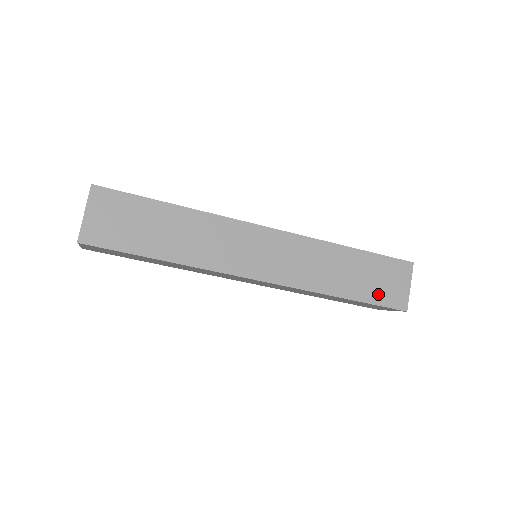
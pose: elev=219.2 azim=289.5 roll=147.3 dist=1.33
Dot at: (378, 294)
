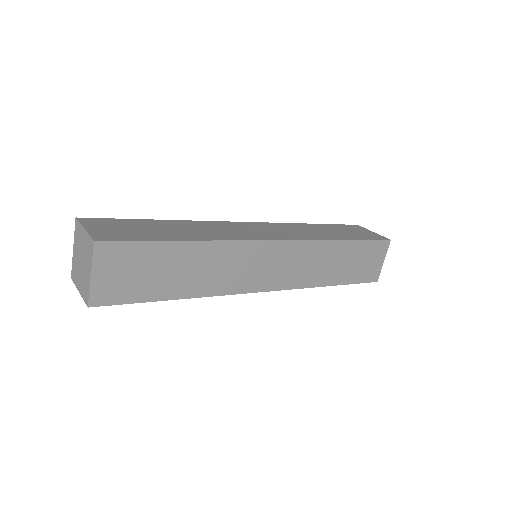
Dot at: (359, 274)
